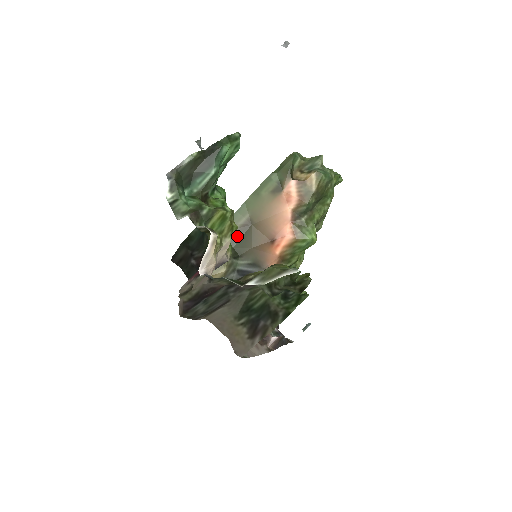
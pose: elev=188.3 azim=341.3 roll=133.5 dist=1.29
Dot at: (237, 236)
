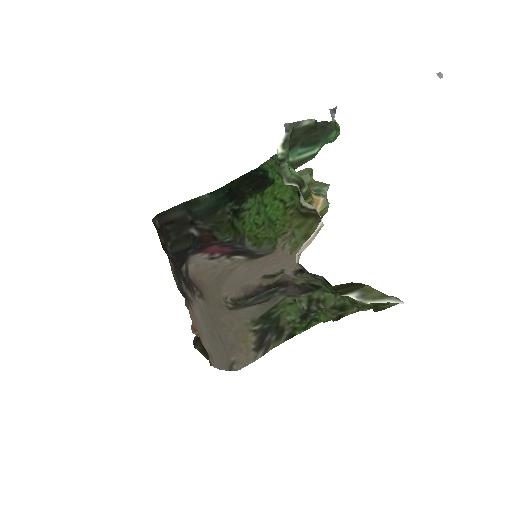
Dot at: occluded
